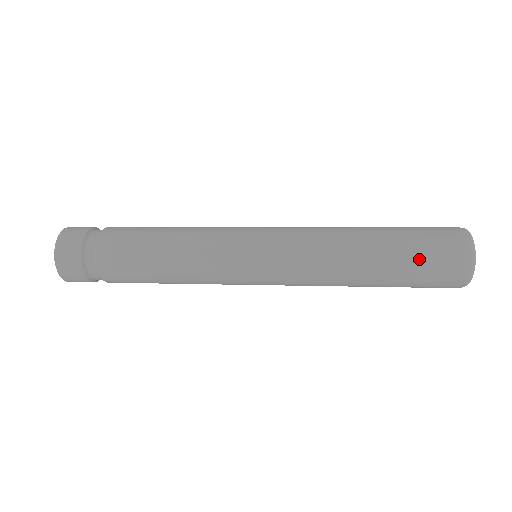
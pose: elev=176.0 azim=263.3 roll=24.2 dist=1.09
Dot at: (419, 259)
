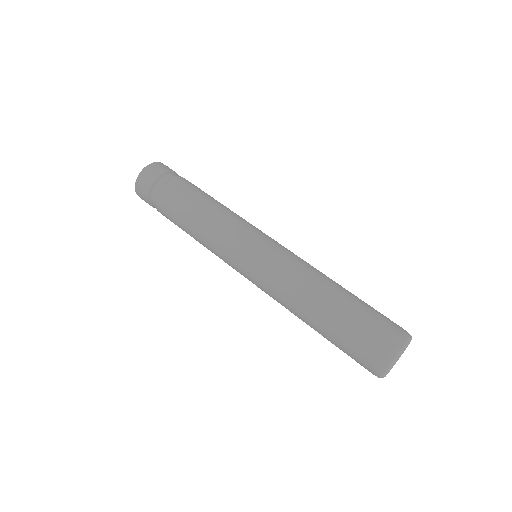
Dot at: (343, 348)
